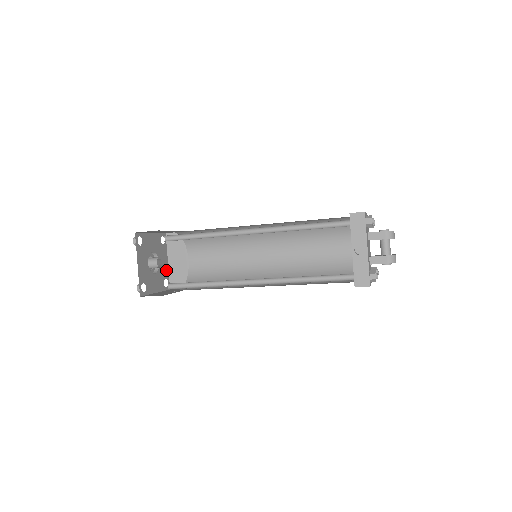
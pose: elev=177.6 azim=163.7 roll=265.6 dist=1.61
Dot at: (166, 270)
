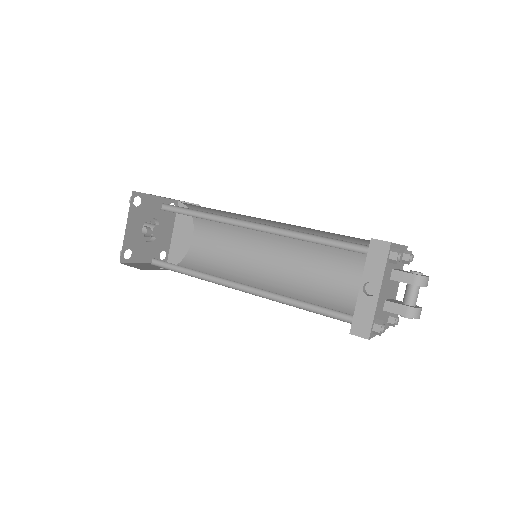
Dot at: (167, 241)
